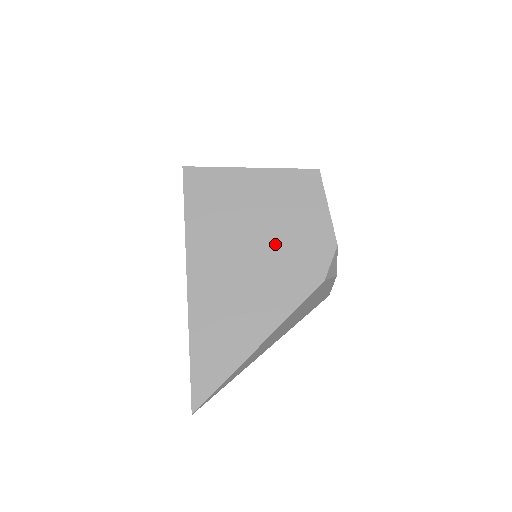
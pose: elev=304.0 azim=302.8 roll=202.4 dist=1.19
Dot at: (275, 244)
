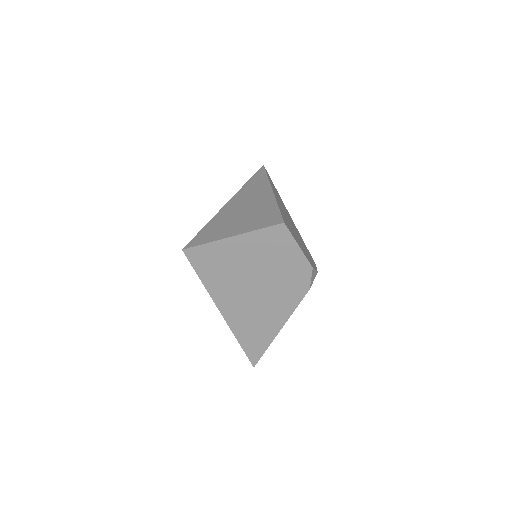
Dot at: (269, 279)
